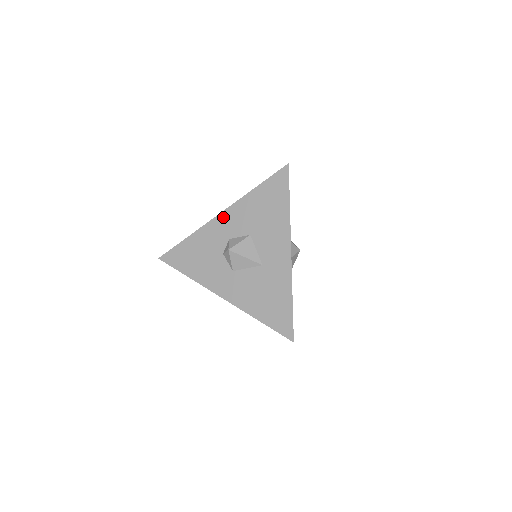
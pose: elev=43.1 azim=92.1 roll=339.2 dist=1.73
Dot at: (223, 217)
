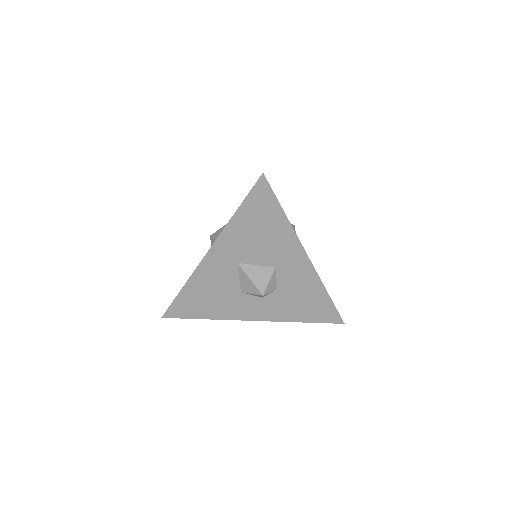
Dot at: occluded
